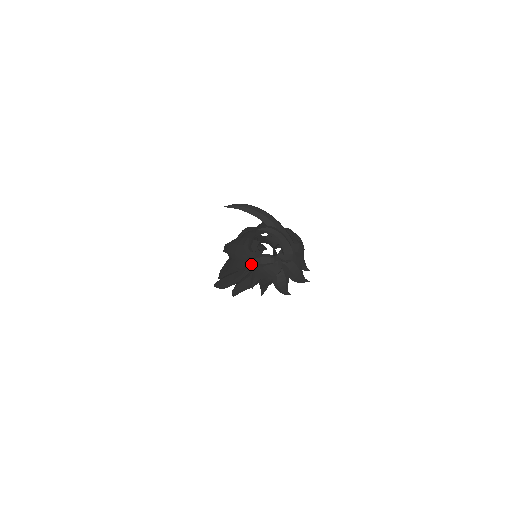
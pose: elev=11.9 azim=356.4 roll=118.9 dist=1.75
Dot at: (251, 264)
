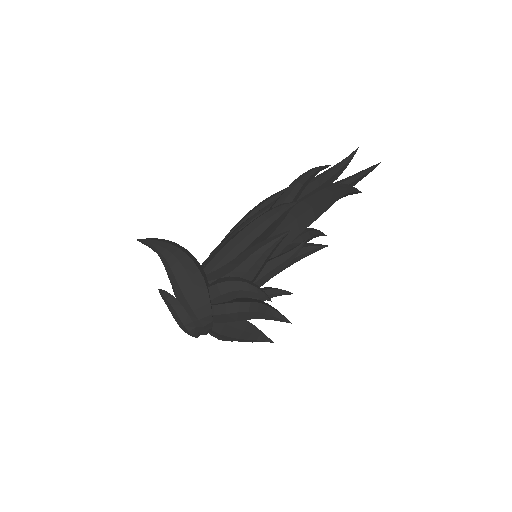
Dot at: occluded
